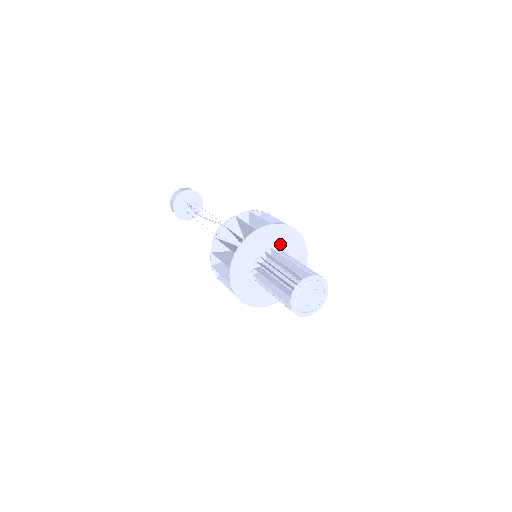
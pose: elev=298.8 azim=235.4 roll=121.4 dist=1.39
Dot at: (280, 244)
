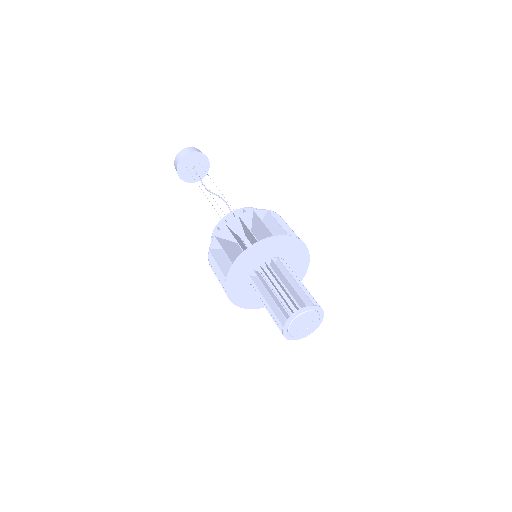
Dot at: (266, 255)
